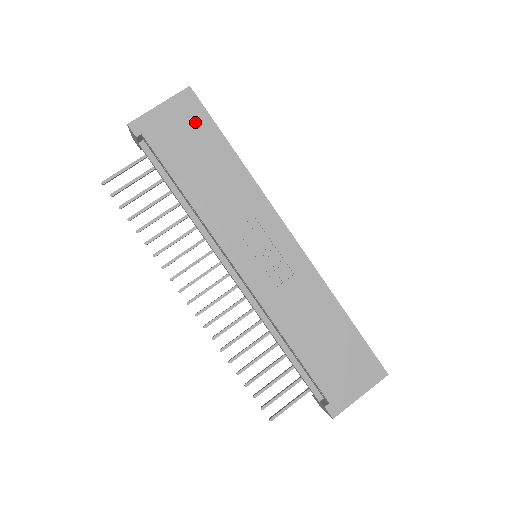
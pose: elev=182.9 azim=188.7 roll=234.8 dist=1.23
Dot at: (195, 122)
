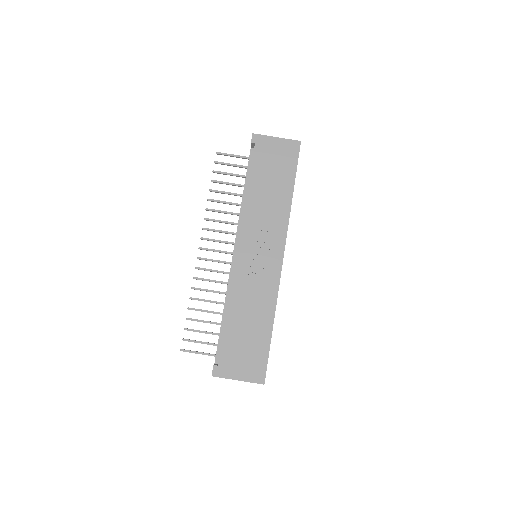
Dot at: (287, 160)
